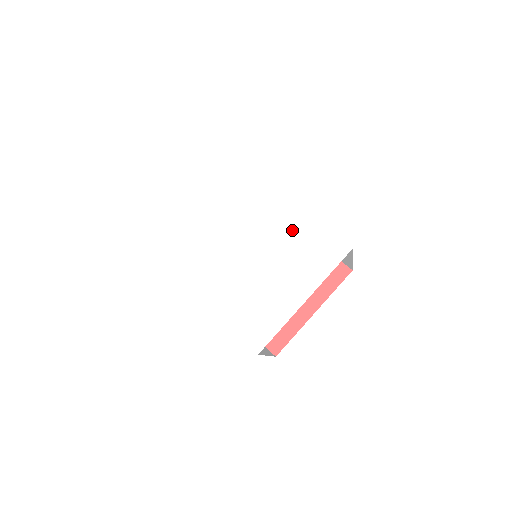
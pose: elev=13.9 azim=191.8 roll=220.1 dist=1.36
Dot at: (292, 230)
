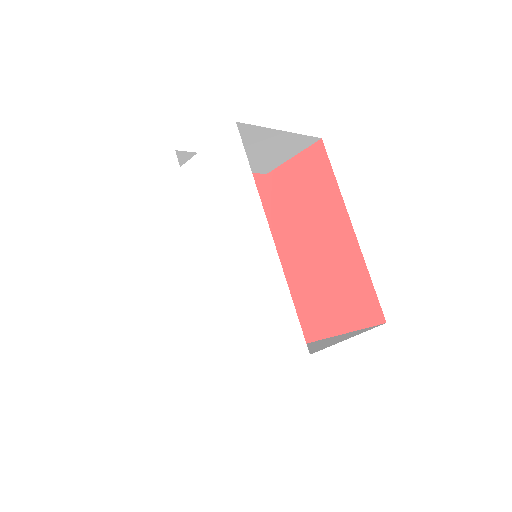
Dot at: (257, 279)
